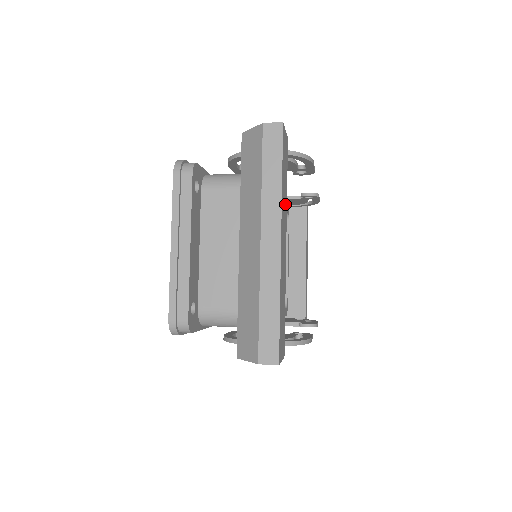
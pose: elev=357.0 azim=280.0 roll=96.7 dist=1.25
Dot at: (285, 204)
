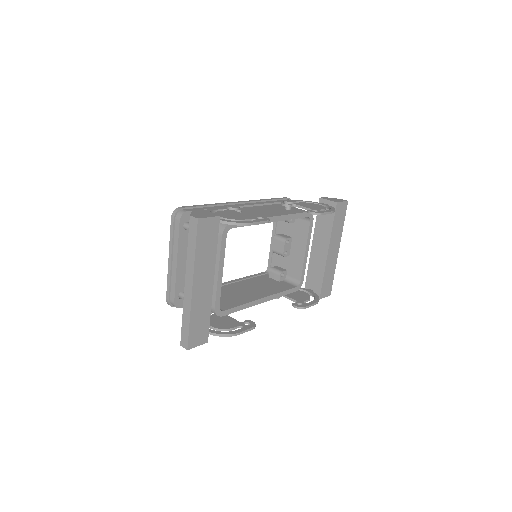
Dot at: (209, 260)
